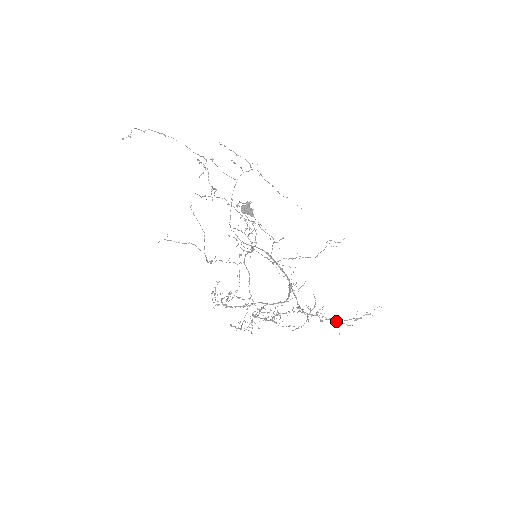
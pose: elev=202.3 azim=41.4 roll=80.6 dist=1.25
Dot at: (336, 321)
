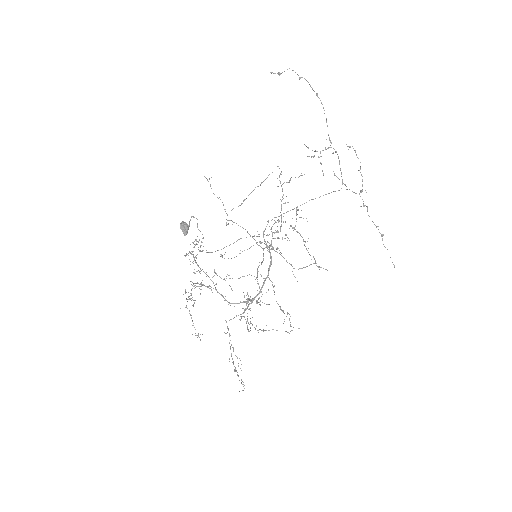
Dot at: occluded
